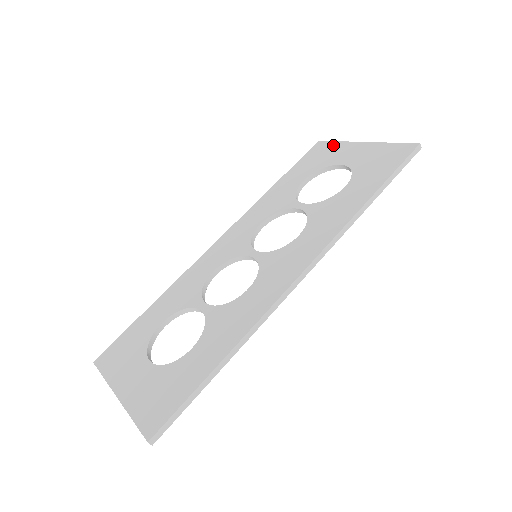
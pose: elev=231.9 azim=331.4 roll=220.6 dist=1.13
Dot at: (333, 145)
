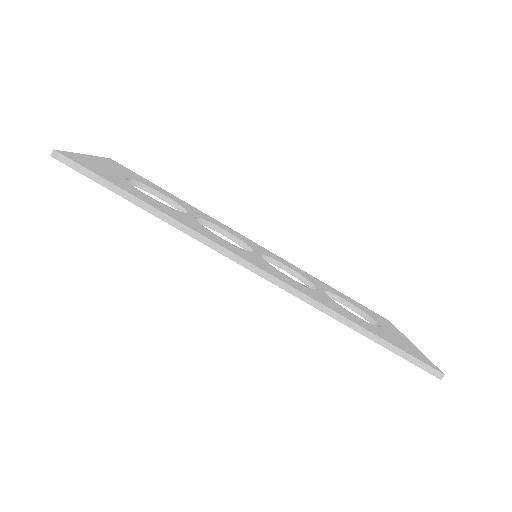
Dot at: (393, 326)
